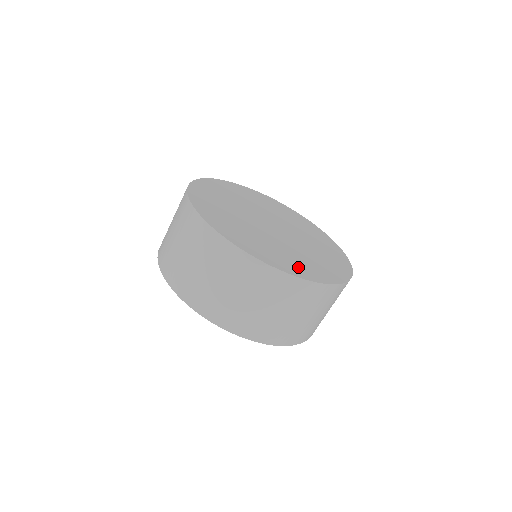
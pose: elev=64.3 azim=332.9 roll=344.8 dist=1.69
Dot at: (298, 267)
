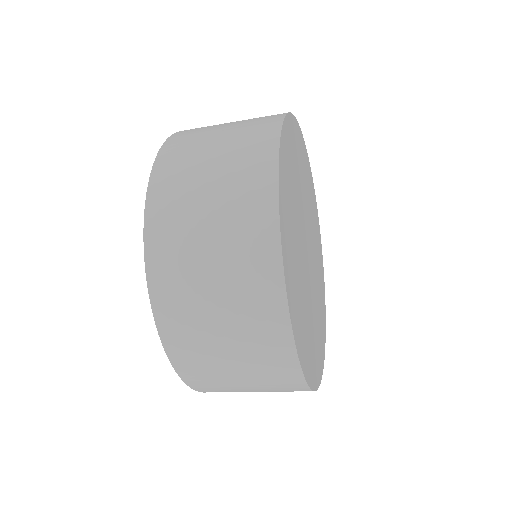
Dot at: (307, 350)
